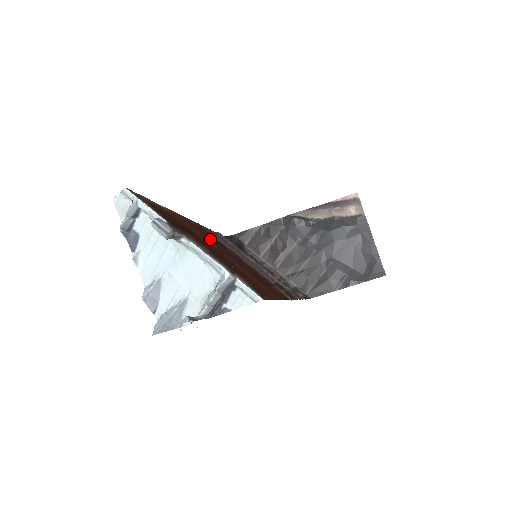
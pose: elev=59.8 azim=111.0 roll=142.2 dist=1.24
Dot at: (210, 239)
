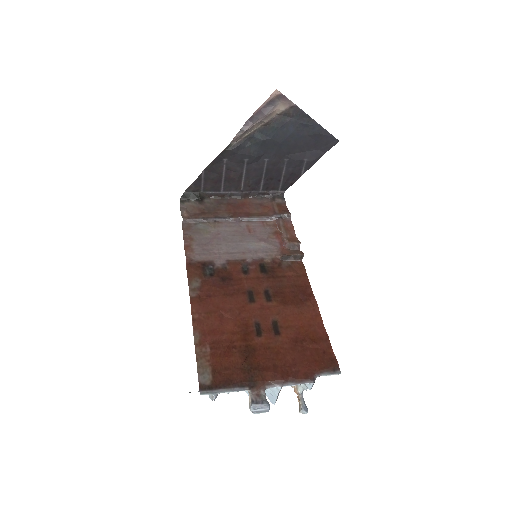
Dot at: (230, 298)
